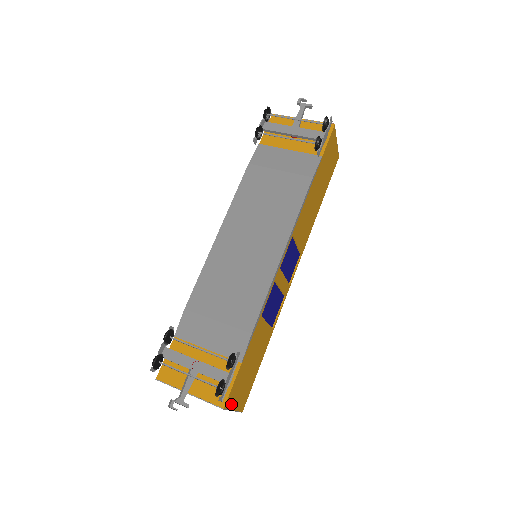
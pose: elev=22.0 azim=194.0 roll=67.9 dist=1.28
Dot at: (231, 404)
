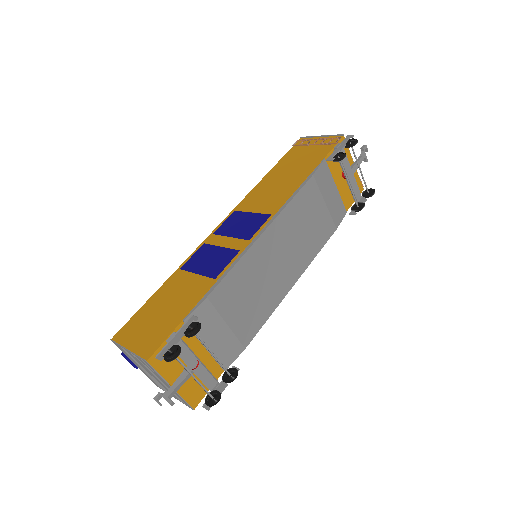
Dot at: occluded
